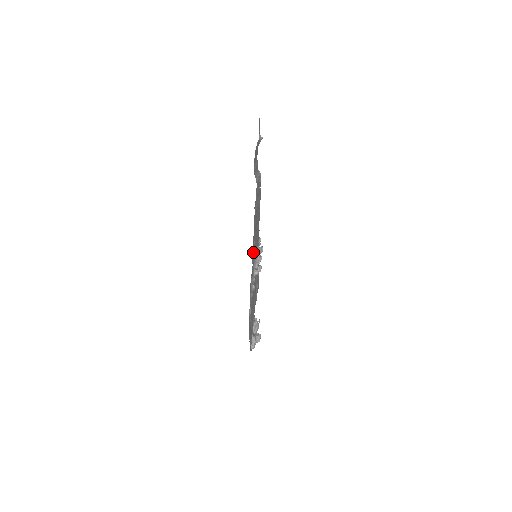
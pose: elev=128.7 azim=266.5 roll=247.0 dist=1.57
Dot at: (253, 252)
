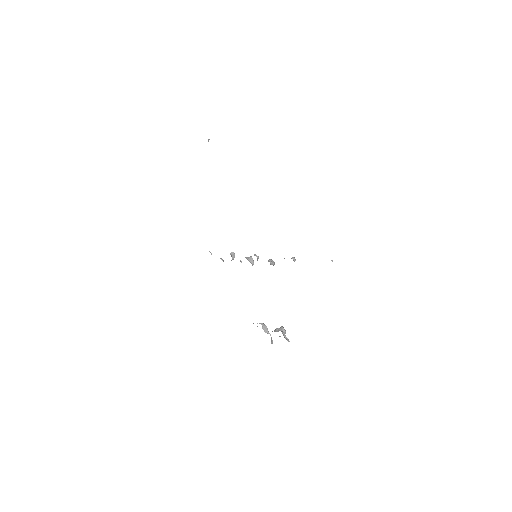
Dot at: occluded
